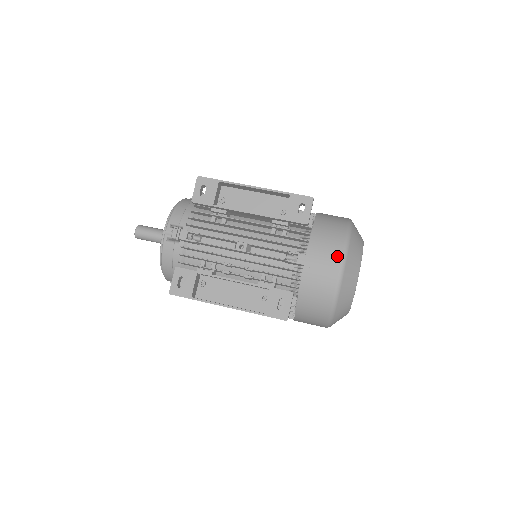
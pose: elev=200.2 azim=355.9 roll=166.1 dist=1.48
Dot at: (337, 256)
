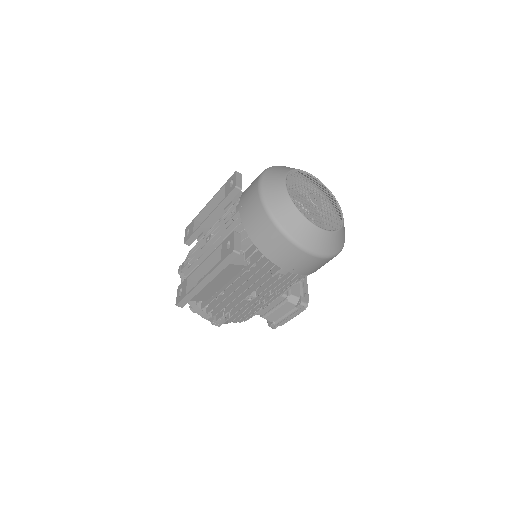
Dot at: (255, 183)
